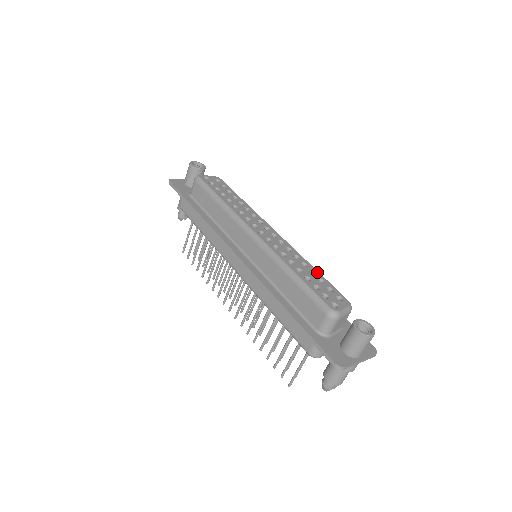
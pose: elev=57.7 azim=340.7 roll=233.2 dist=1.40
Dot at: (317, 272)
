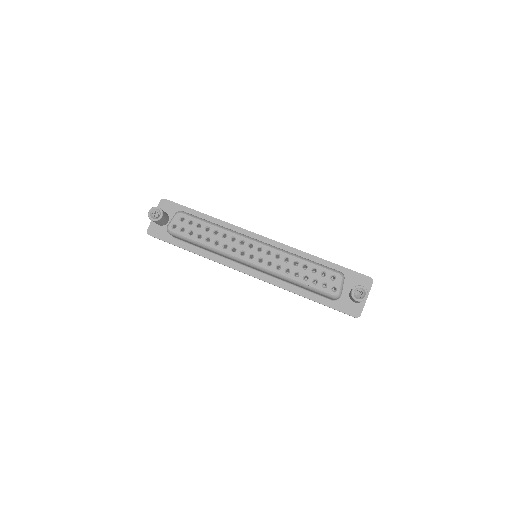
Dot at: (307, 263)
